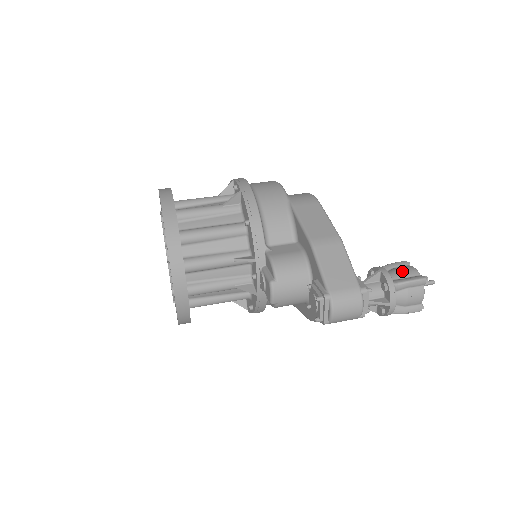
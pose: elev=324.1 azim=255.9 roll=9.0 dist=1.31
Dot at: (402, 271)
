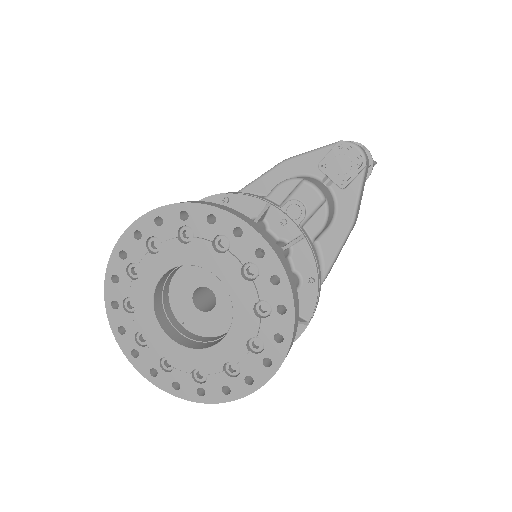
Dot at: occluded
